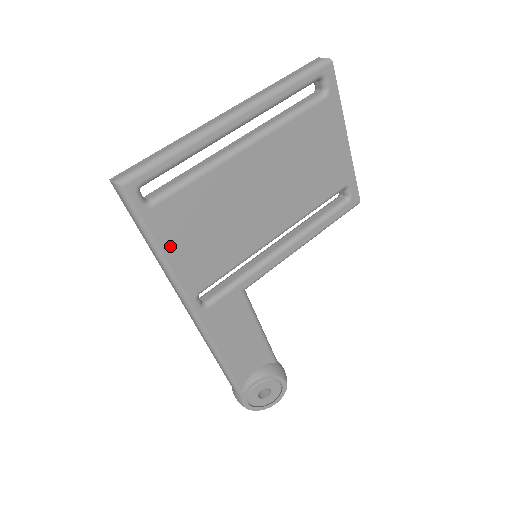
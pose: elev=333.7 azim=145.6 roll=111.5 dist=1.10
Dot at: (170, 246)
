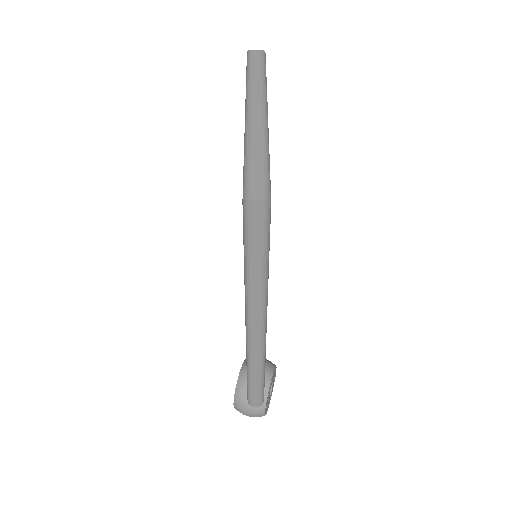
Dot at: occluded
